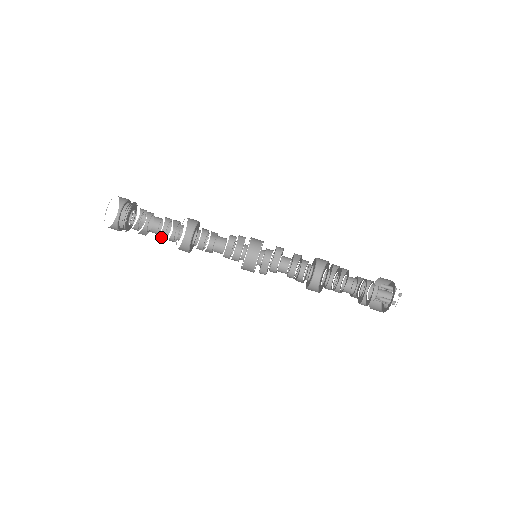
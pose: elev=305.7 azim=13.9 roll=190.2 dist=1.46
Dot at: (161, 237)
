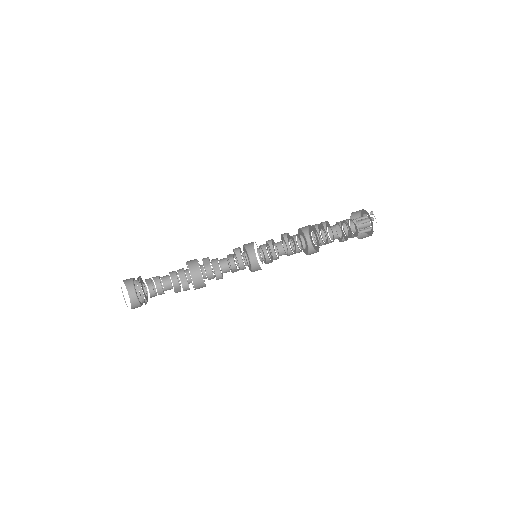
Dot at: (176, 292)
